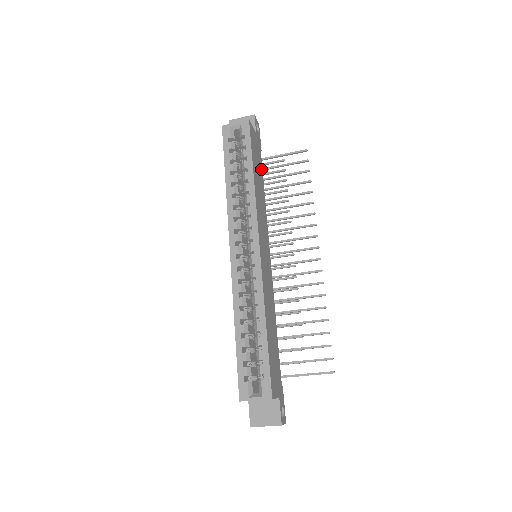
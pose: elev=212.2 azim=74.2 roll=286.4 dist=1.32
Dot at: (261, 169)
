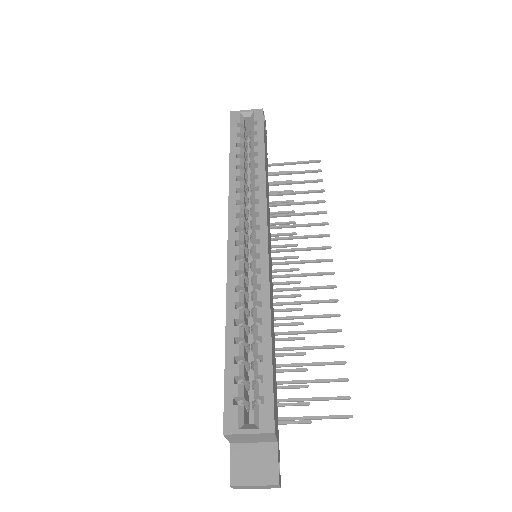
Dot at: (267, 170)
